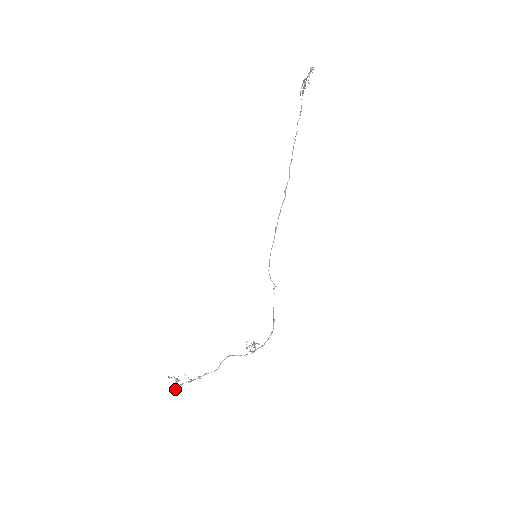
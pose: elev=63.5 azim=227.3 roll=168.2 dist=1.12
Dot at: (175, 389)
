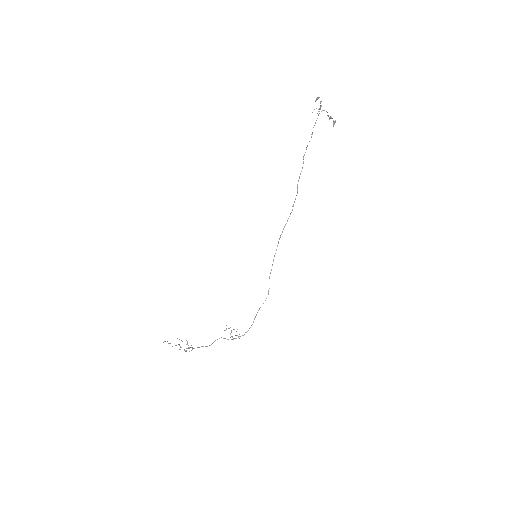
Dot at: occluded
